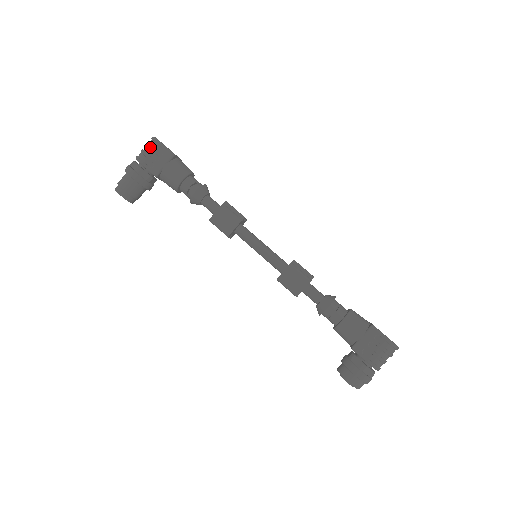
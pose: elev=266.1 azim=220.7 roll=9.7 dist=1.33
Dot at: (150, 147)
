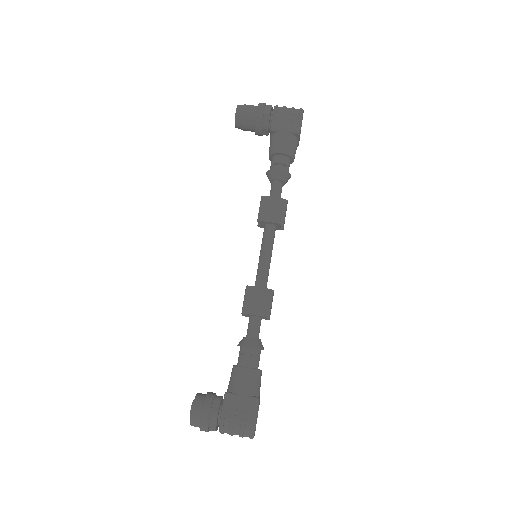
Dot at: (292, 110)
